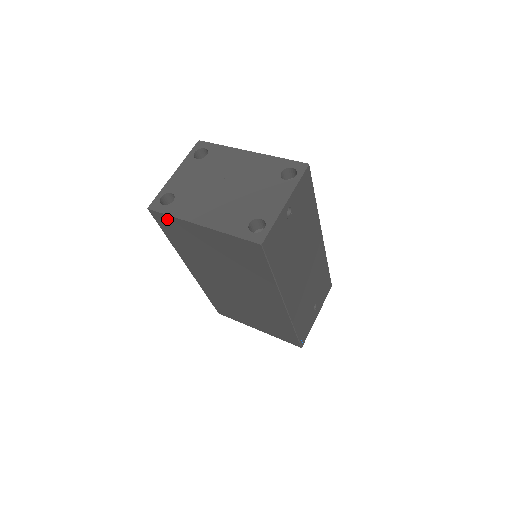
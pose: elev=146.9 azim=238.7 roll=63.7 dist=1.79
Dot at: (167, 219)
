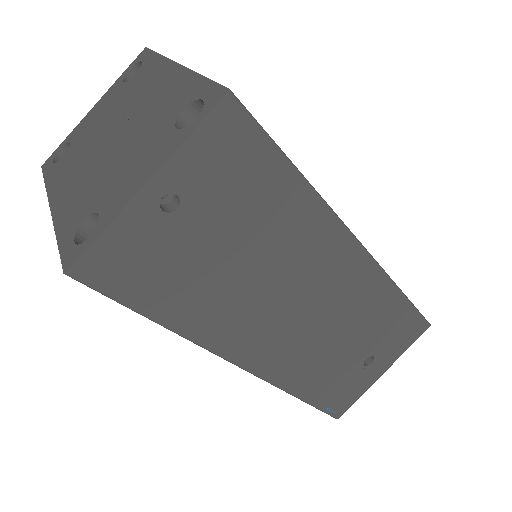
Dot at: occluded
